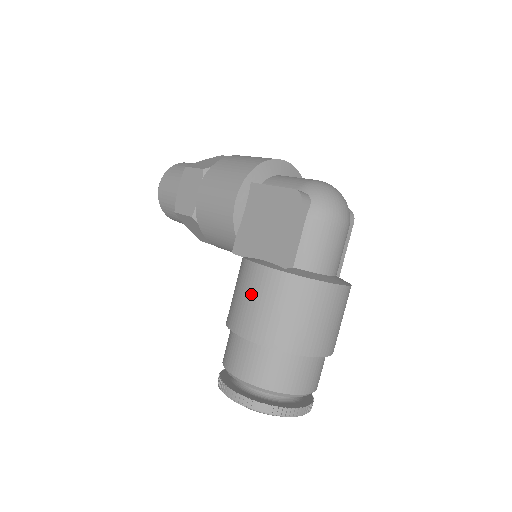
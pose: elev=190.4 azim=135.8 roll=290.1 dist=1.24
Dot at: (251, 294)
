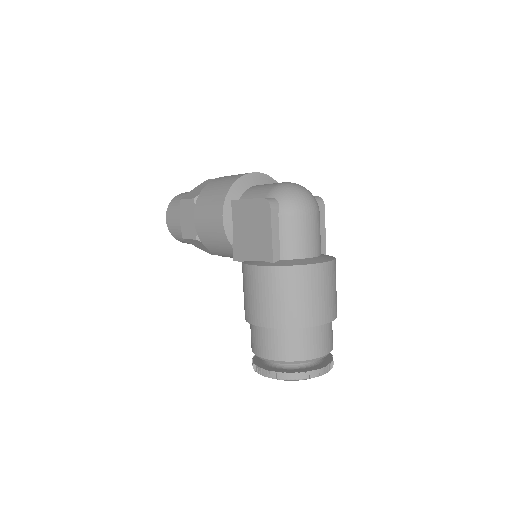
Dot at: (254, 290)
